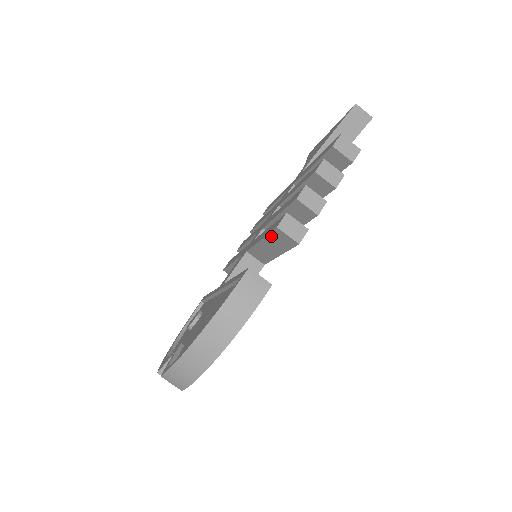
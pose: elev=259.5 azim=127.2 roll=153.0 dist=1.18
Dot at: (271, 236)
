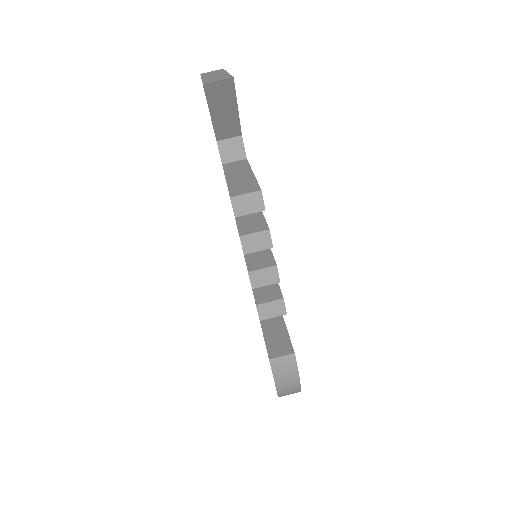
Dot at: occluded
